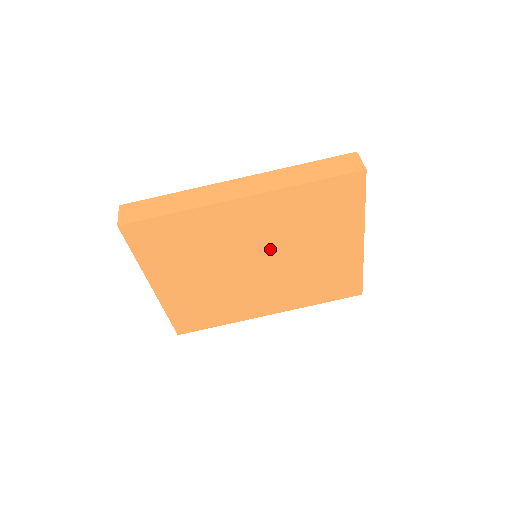
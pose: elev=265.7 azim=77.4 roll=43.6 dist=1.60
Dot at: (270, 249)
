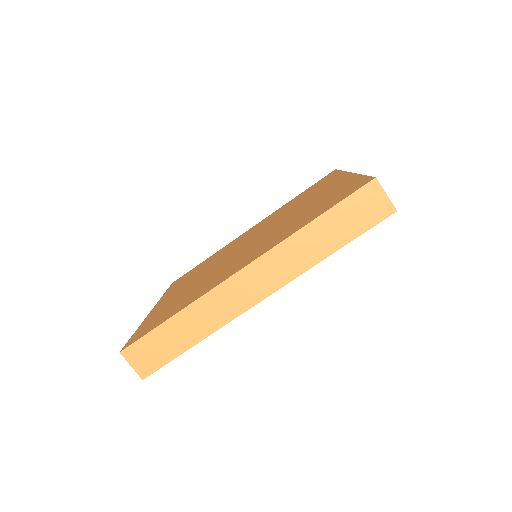
Dot at: occluded
